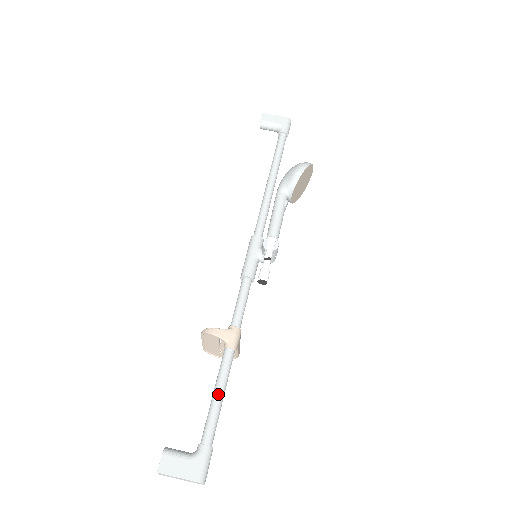
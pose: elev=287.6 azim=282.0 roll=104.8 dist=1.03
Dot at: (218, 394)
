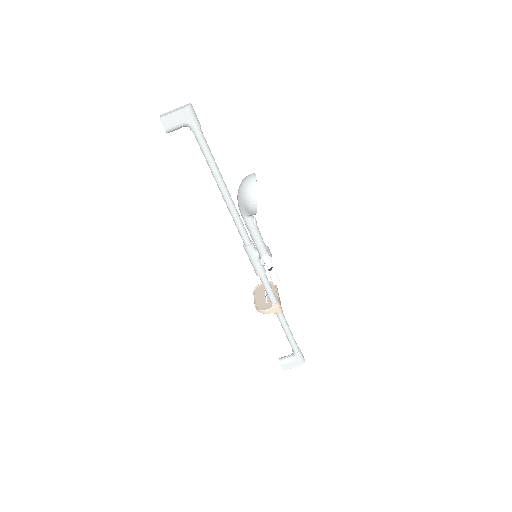
Dot at: (288, 334)
